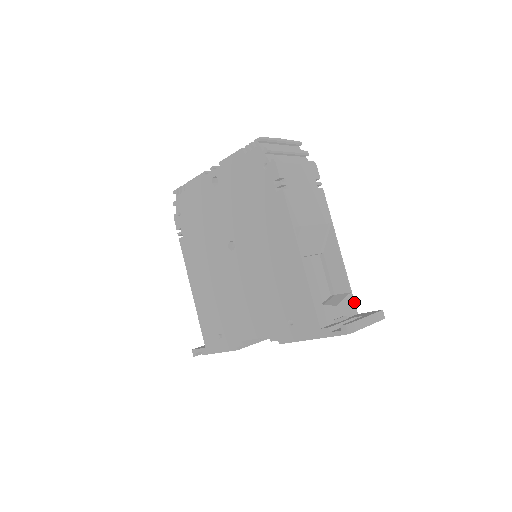
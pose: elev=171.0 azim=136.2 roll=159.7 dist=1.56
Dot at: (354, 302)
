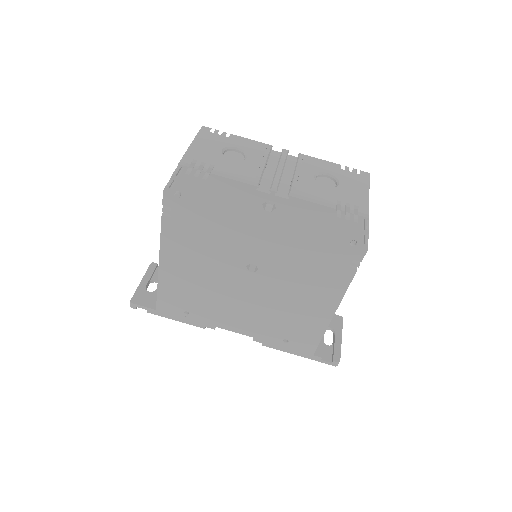
Dot at: occluded
